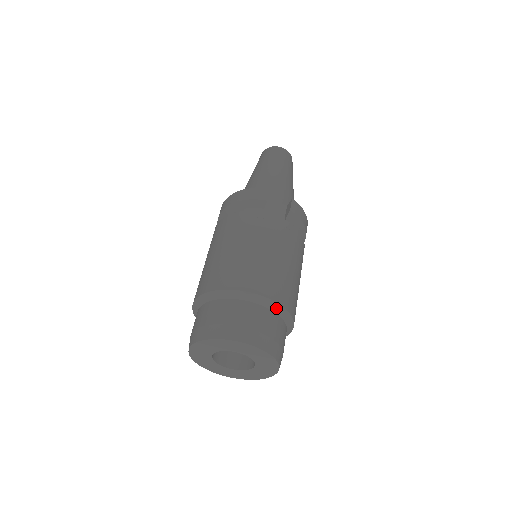
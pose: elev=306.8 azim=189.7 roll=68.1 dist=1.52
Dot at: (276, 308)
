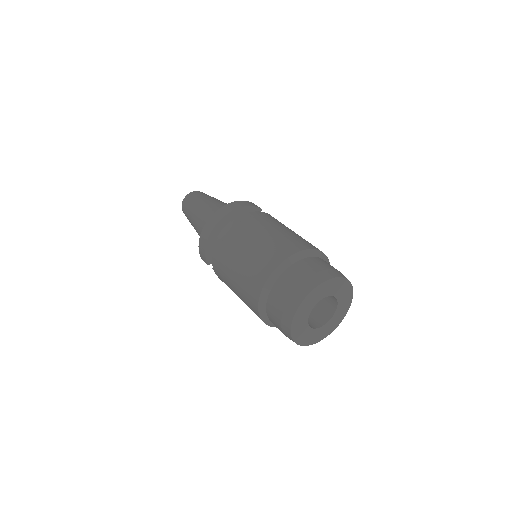
Dot at: occluded
